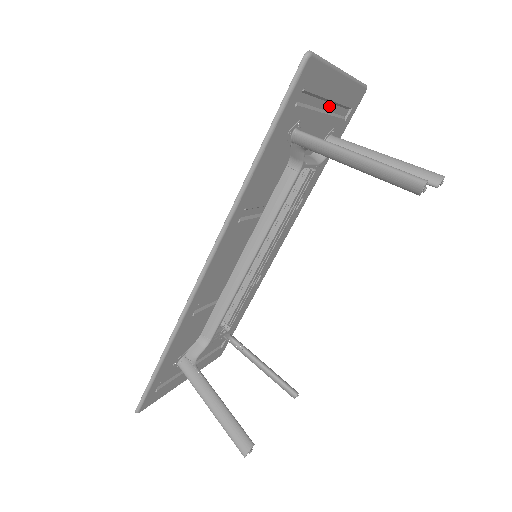
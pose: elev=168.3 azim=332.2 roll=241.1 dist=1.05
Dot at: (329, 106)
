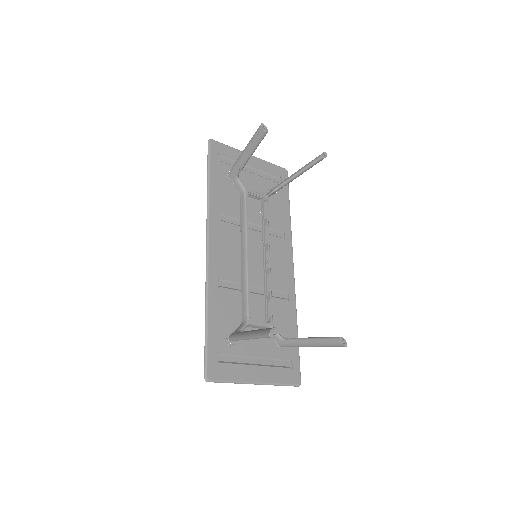
Dot at: (255, 172)
